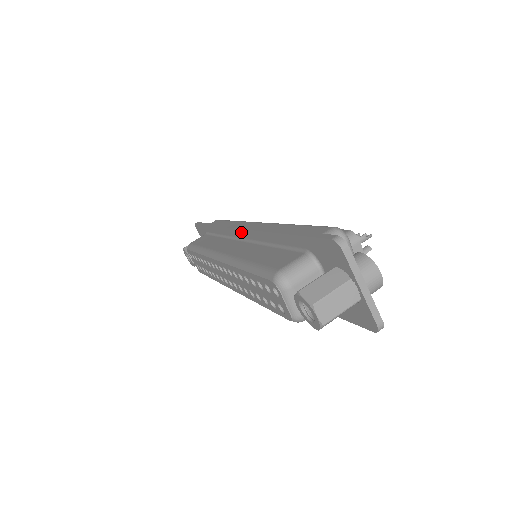
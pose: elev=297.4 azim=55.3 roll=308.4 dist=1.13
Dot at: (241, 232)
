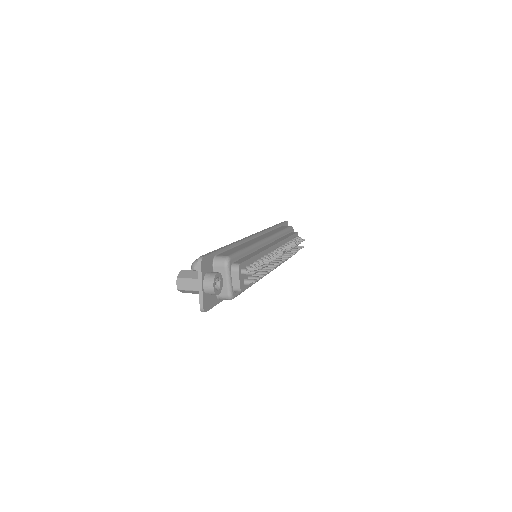
Dot at: occluded
